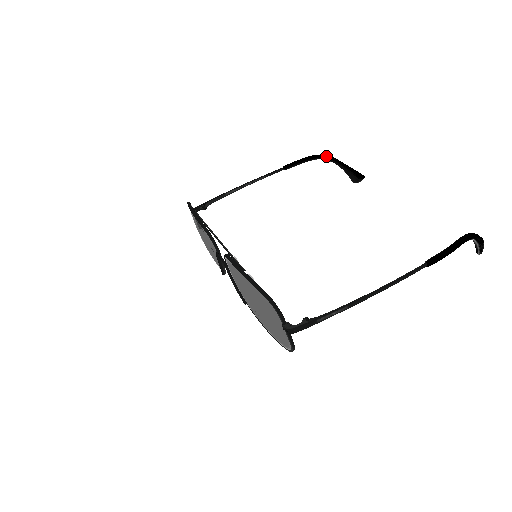
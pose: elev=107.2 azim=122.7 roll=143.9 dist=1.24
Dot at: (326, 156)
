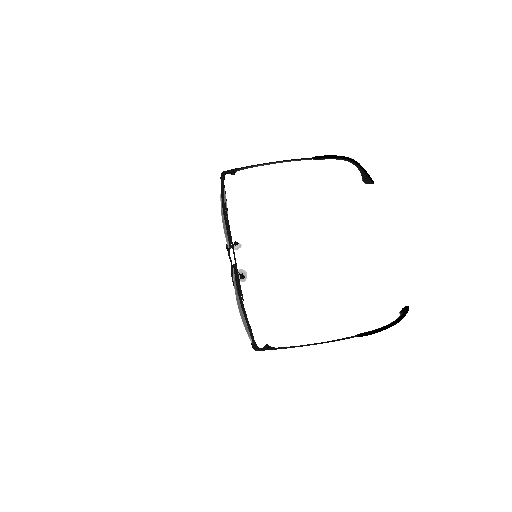
Dot at: (353, 161)
